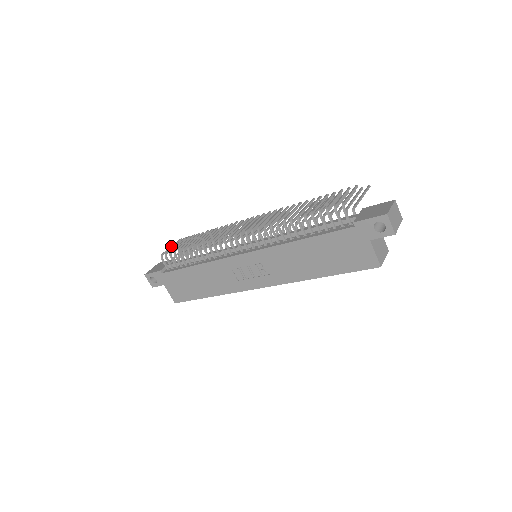
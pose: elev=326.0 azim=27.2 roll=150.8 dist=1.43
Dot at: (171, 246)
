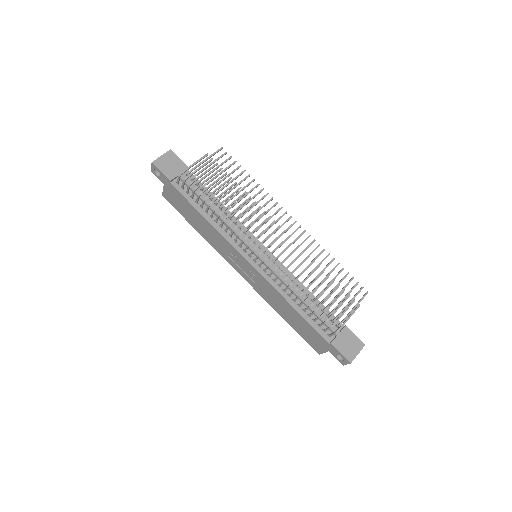
Dot at: (195, 164)
